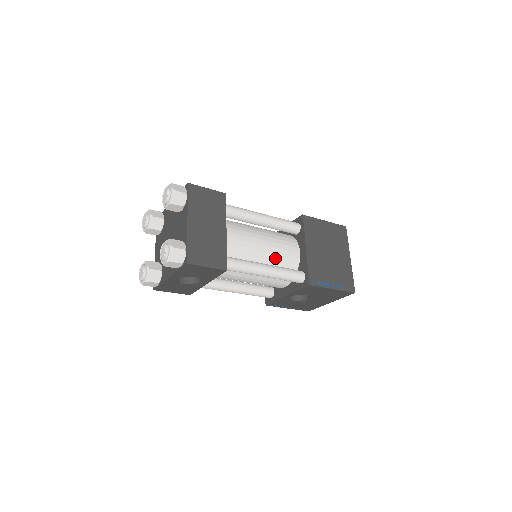
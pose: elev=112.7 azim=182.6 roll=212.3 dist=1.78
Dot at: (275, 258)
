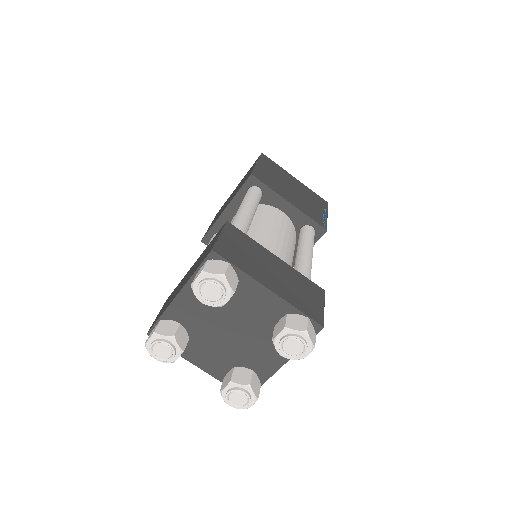
Dot at: (288, 238)
